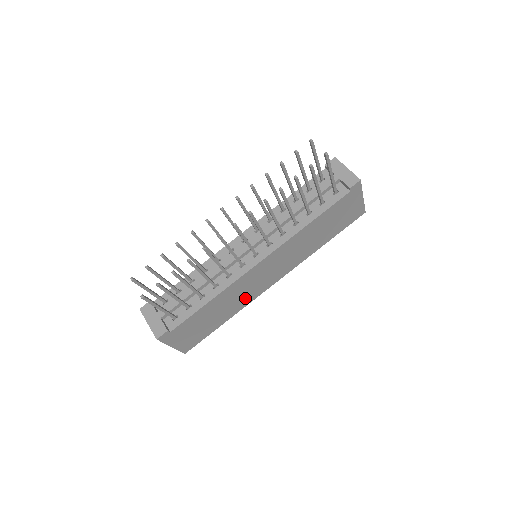
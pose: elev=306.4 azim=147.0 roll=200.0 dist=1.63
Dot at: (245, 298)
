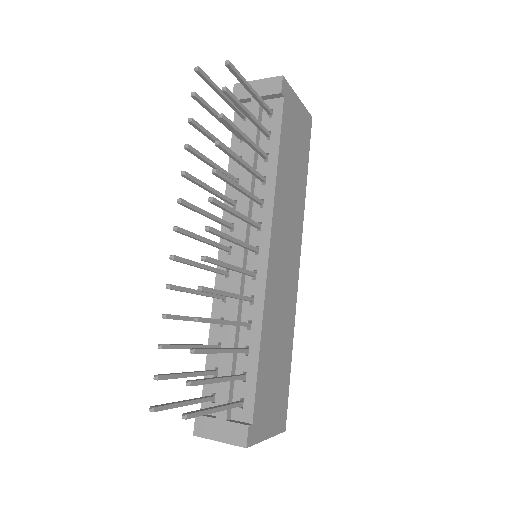
Dot at: (287, 310)
